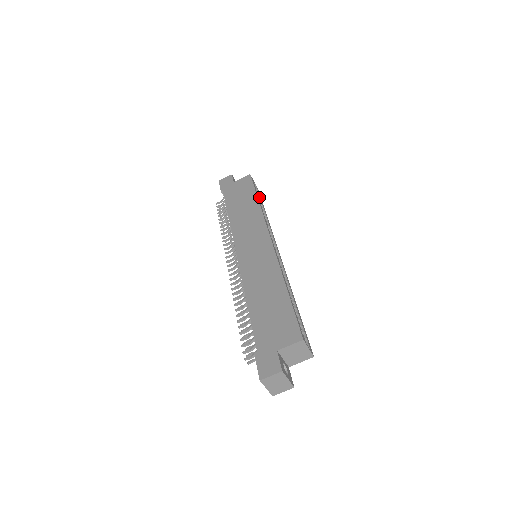
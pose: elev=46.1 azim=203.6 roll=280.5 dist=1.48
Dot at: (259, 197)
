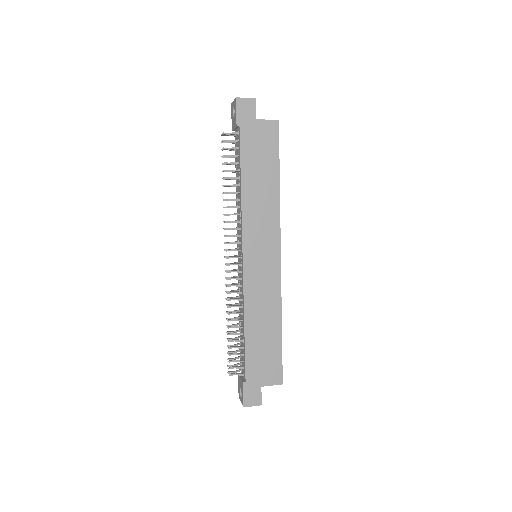
Dot at: occluded
